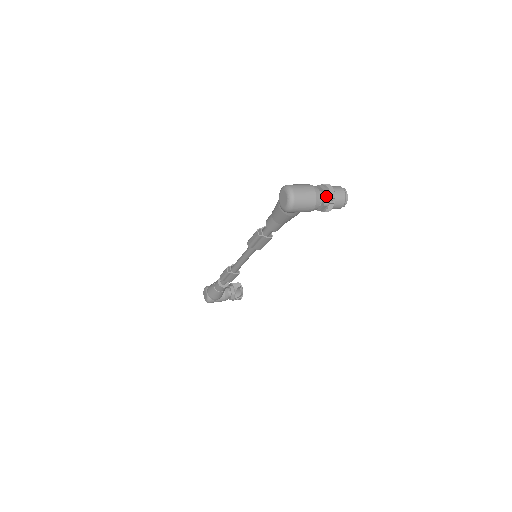
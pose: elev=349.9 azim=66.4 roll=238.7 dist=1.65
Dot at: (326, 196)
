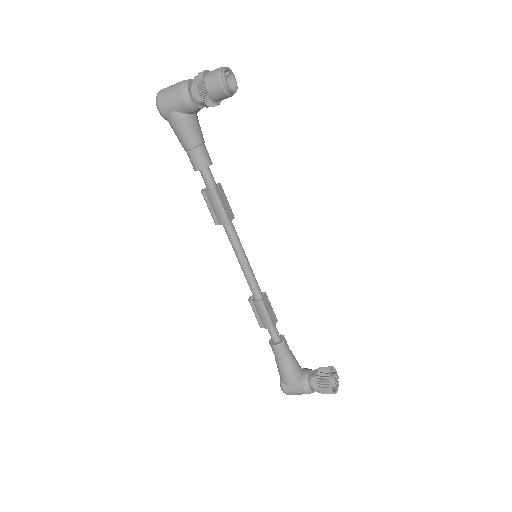
Dot at: (196, 79)
